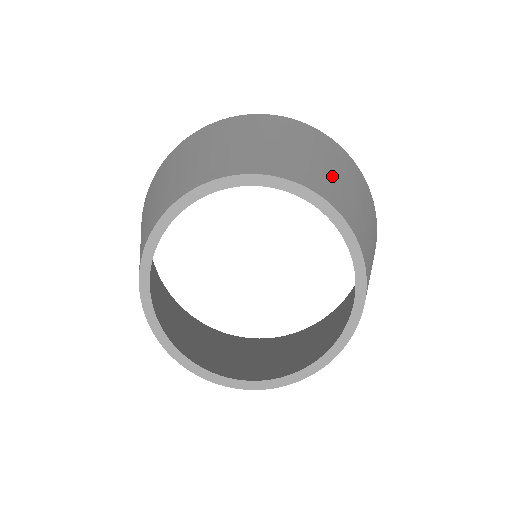
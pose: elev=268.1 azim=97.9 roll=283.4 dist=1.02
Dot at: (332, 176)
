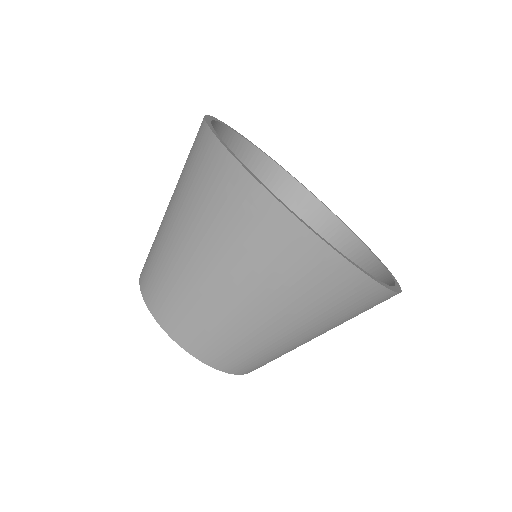
Dot at: (292, 349)
